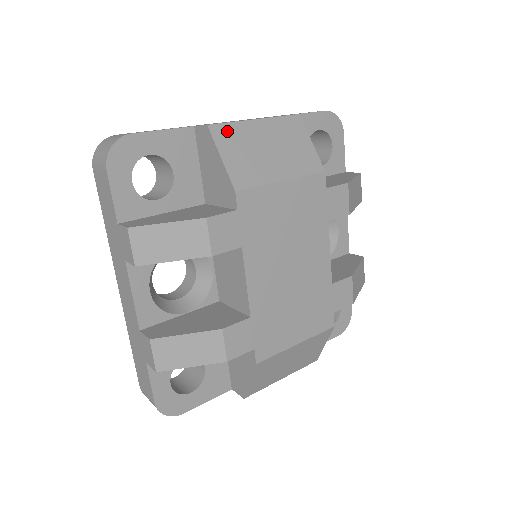
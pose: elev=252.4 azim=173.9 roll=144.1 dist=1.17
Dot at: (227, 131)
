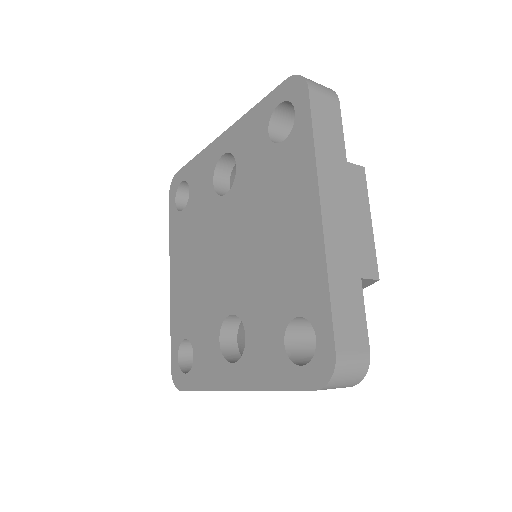
Dot at: occluded
